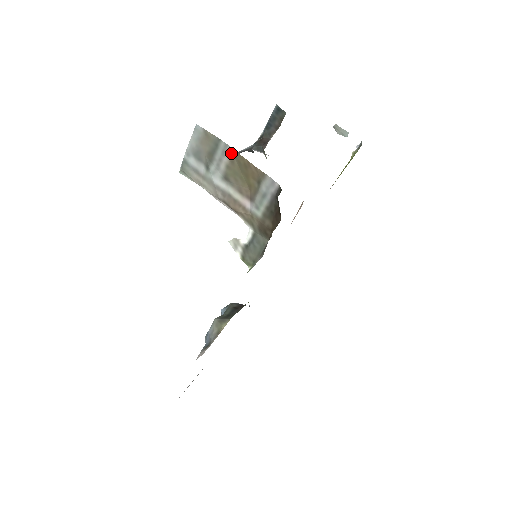
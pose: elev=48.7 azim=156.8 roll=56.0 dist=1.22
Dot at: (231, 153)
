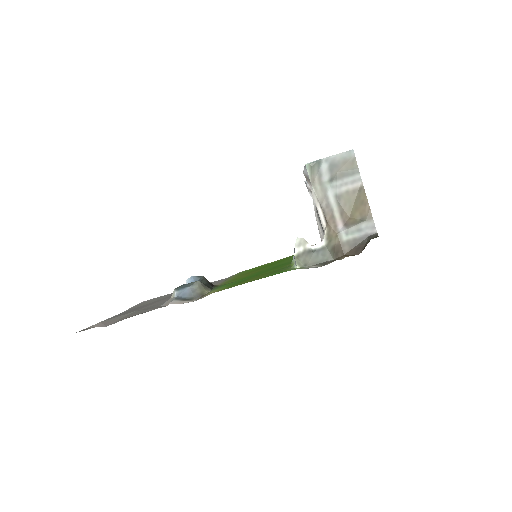
Dot at: (359, 186)
